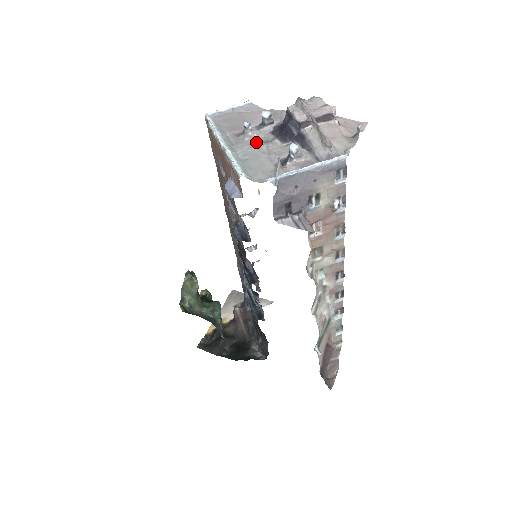
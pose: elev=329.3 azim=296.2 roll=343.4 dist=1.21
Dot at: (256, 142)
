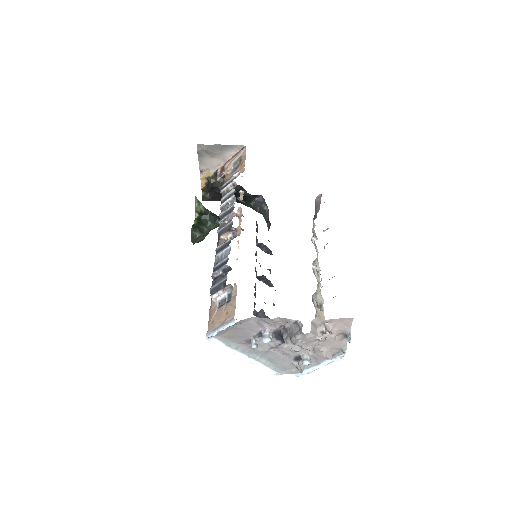
Dot at: (267, 346)
